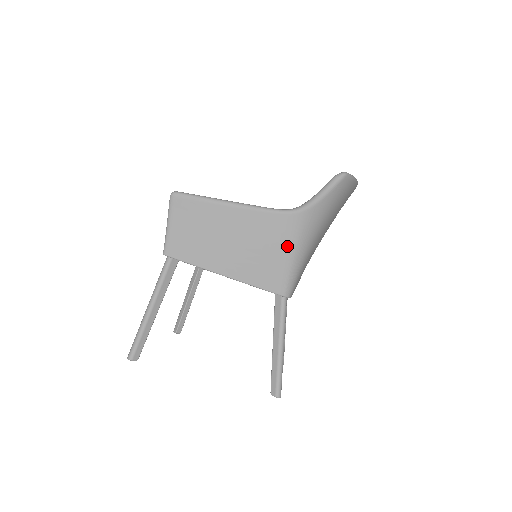
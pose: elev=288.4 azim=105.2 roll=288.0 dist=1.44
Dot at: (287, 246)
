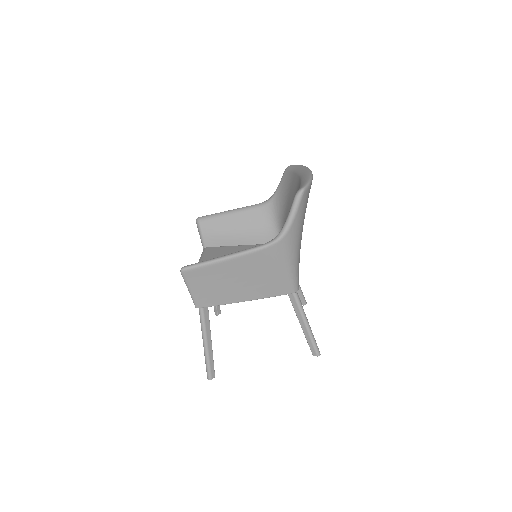
Dot at: (282, 264)
